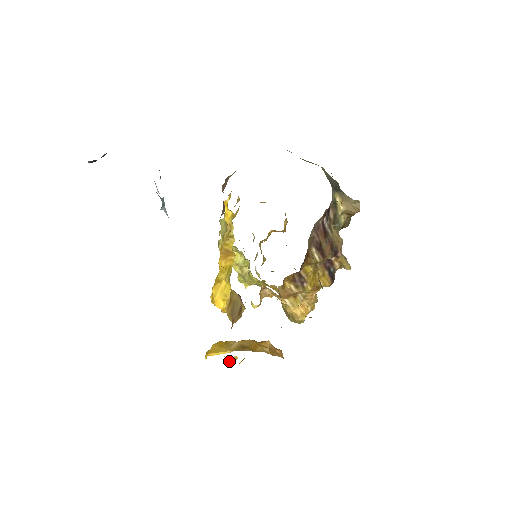
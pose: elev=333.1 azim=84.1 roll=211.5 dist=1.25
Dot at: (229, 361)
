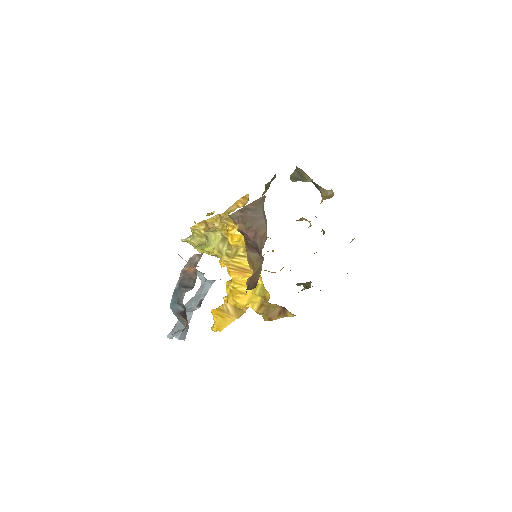
Dot at: occluded
